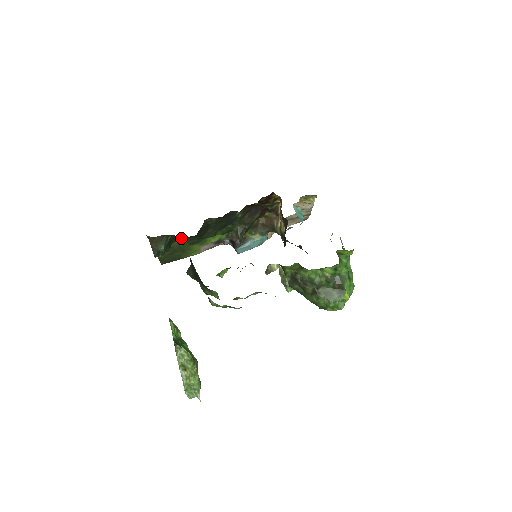
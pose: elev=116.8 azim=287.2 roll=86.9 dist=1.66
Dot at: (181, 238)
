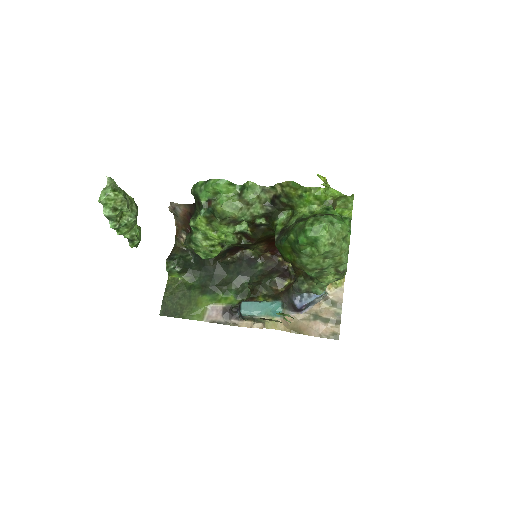
Dot at: (198, 273)
